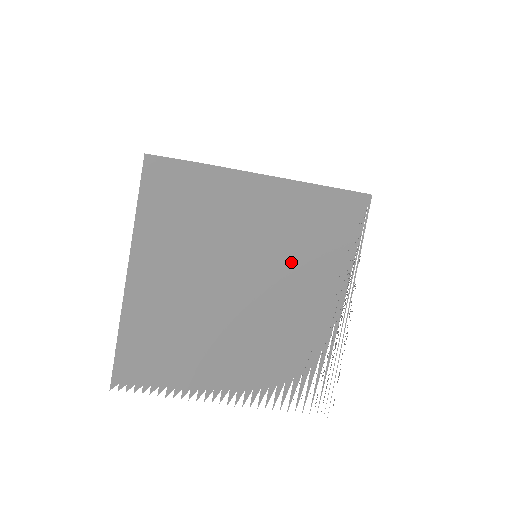
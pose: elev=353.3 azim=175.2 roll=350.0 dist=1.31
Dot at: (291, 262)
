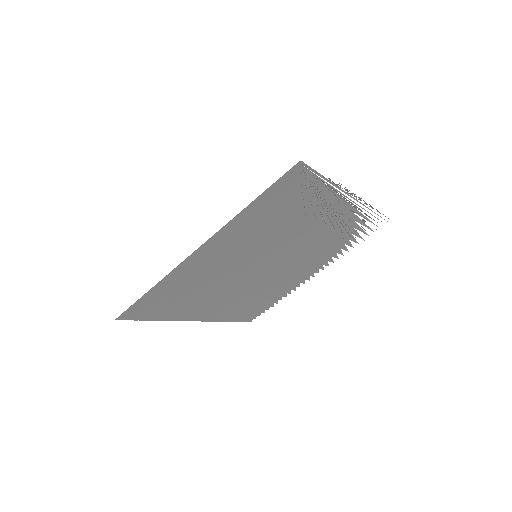
Dot at: (284, 234)
